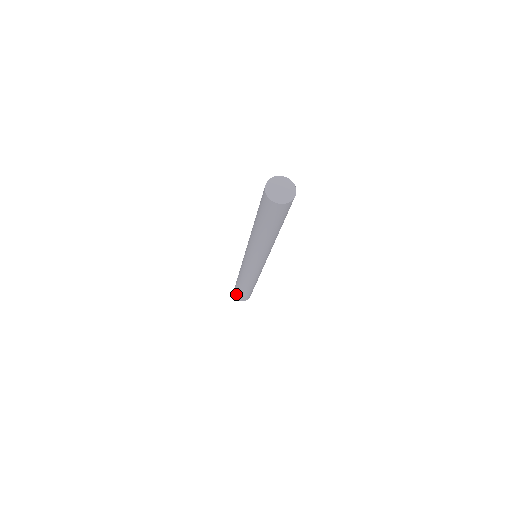
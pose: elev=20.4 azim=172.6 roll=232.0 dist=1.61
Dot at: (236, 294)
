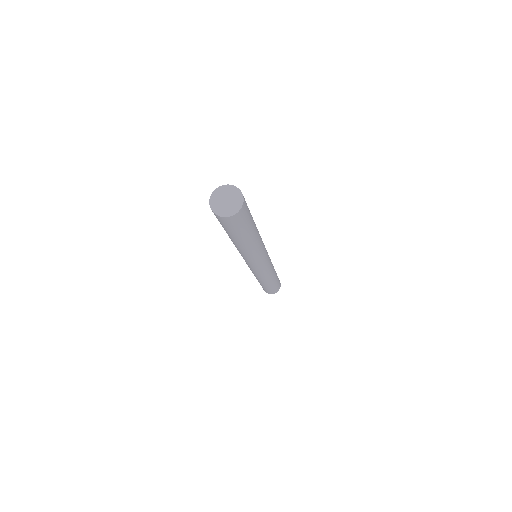
Dot at: occluded
